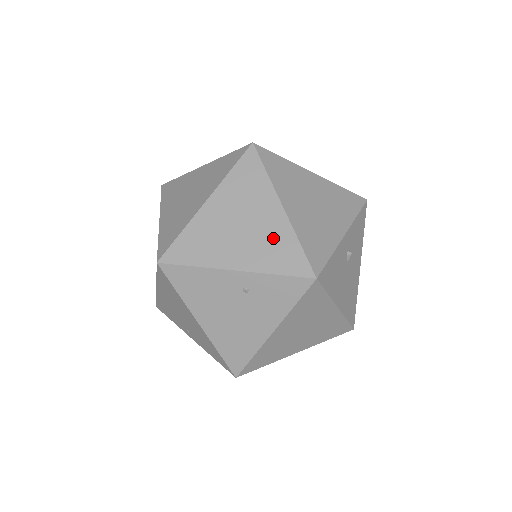
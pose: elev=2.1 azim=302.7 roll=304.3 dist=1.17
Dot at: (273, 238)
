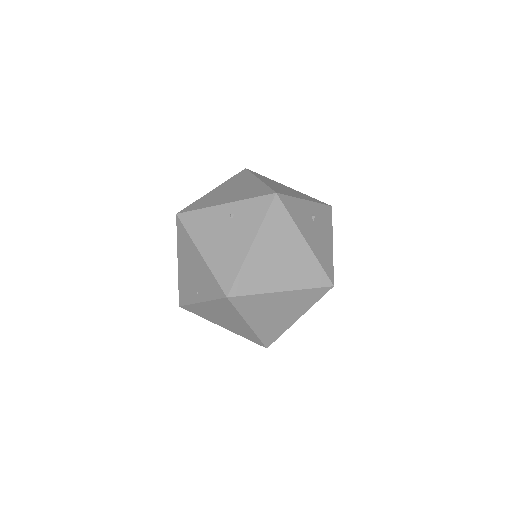
Dot at: (251, 189)
